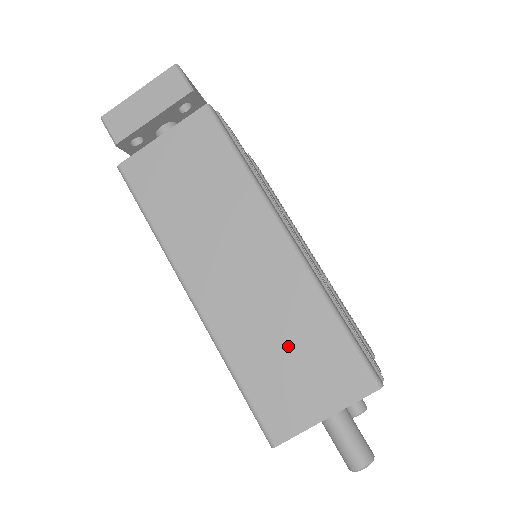
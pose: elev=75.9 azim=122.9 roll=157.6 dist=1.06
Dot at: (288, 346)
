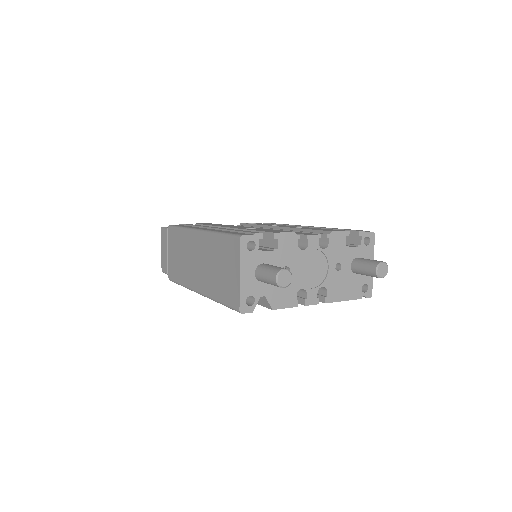
Dot at: (219, 267)
